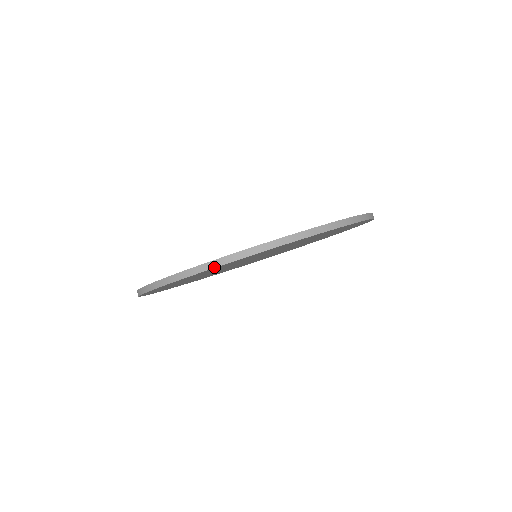
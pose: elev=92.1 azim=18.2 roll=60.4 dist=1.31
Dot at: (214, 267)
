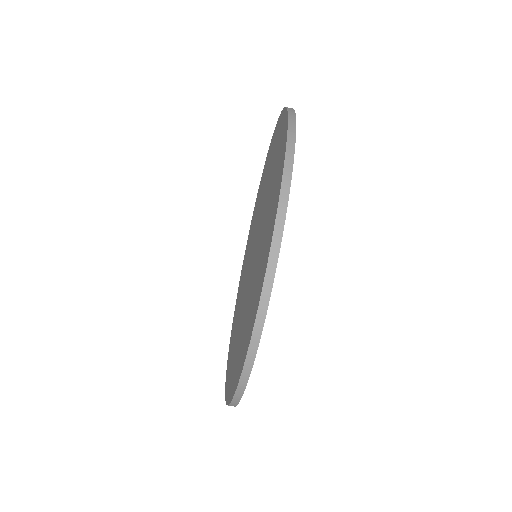
Dot at: (281, 239)
